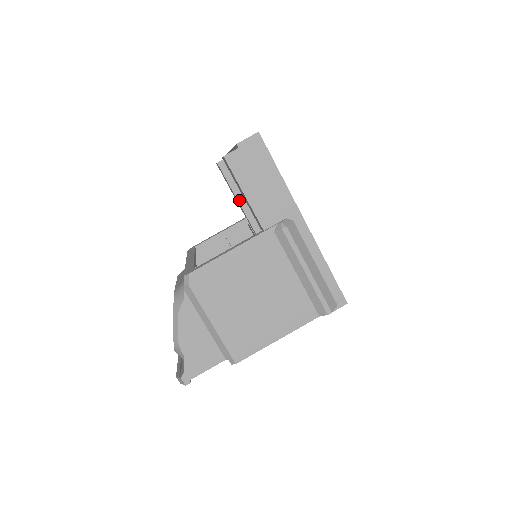
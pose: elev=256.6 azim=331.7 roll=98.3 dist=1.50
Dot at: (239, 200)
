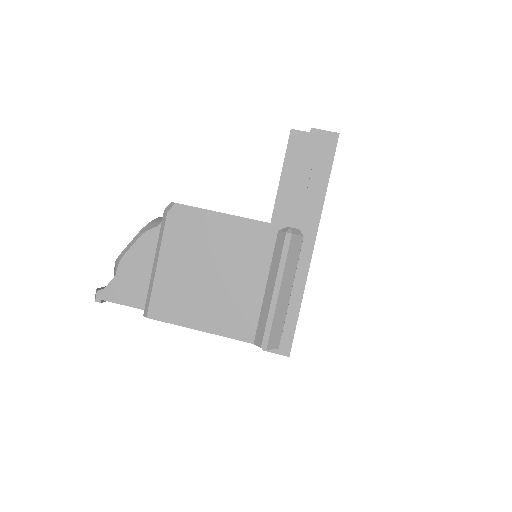
Dot at: occluded
